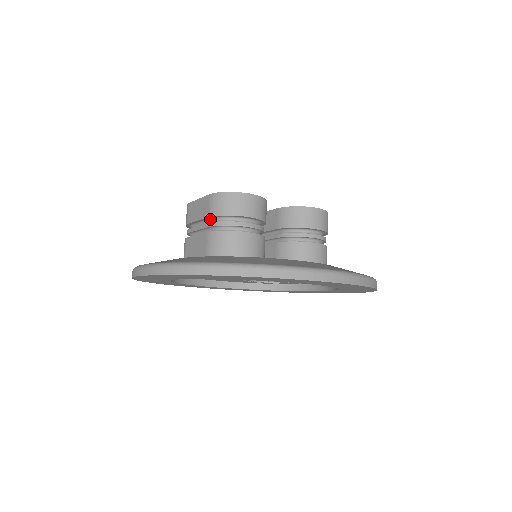
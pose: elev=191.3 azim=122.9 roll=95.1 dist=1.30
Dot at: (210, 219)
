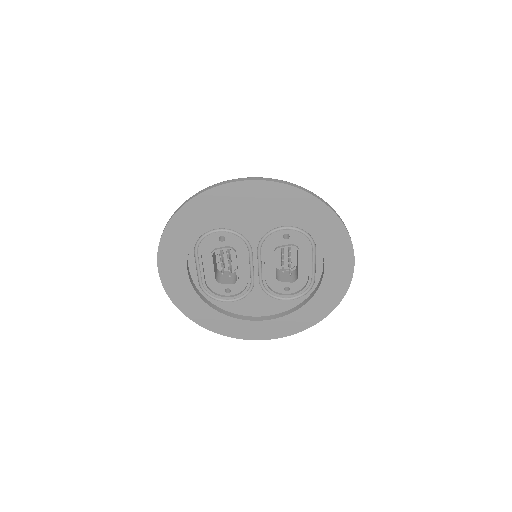
Dot at: occluded
